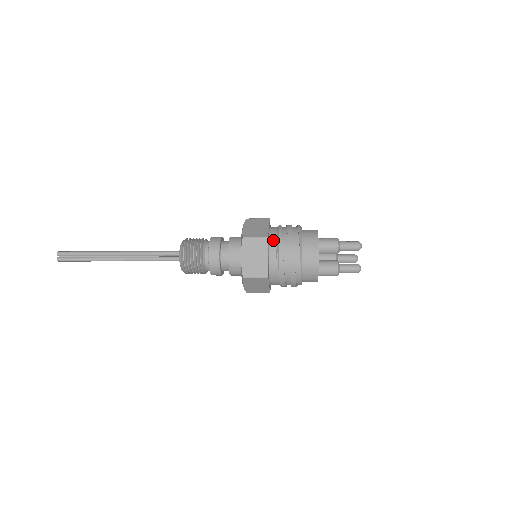
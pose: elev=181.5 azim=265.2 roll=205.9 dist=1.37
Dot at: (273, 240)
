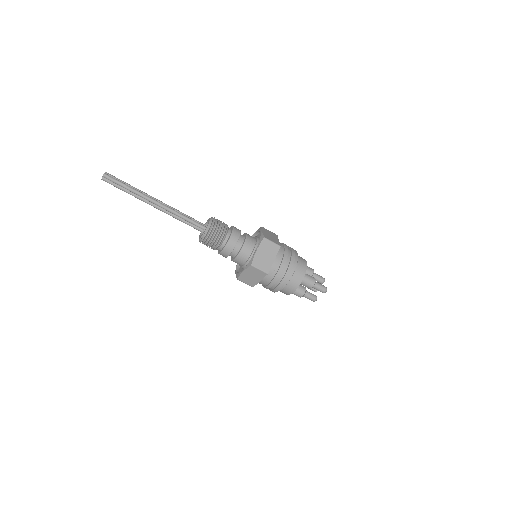
Dot at: occluded
